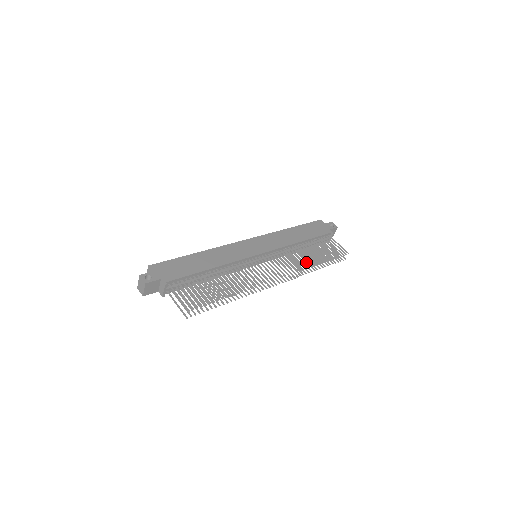
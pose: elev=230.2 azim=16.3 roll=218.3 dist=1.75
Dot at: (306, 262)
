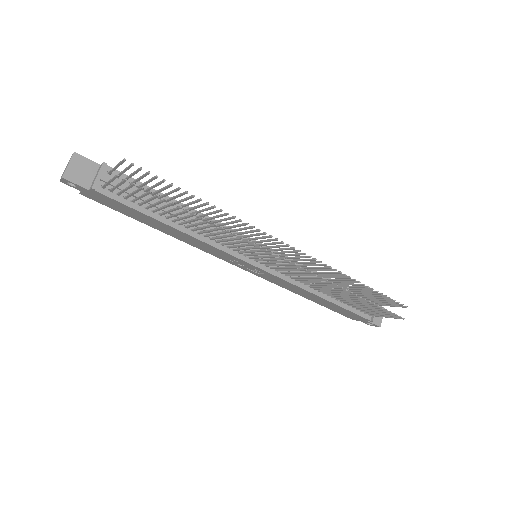
Dot at: (336, 291)
